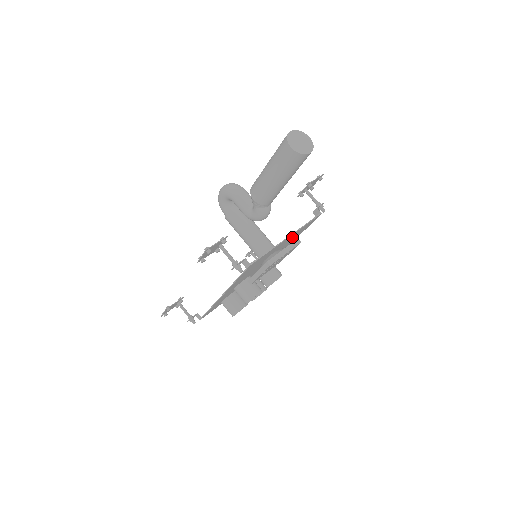
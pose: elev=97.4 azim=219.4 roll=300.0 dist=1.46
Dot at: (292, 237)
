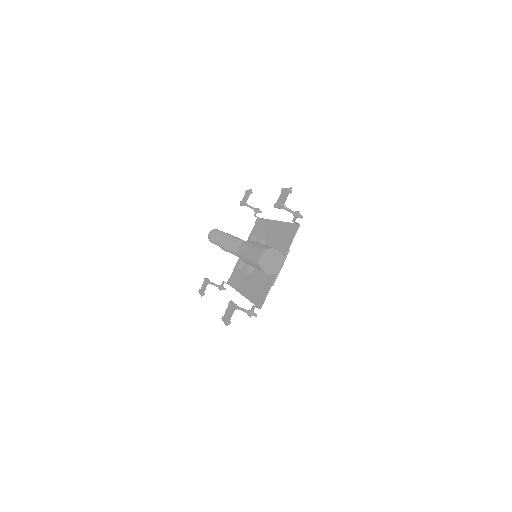
Dot at: (281, 248)
